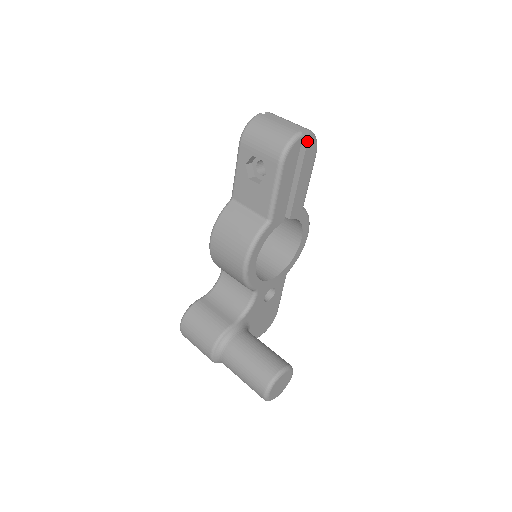
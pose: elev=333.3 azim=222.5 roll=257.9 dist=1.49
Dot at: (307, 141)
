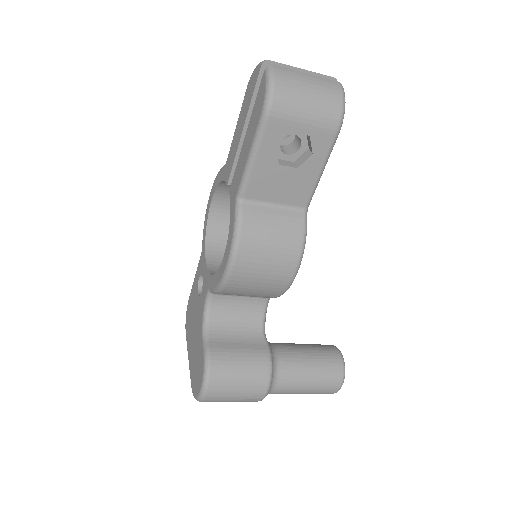
Dot at: occluded
